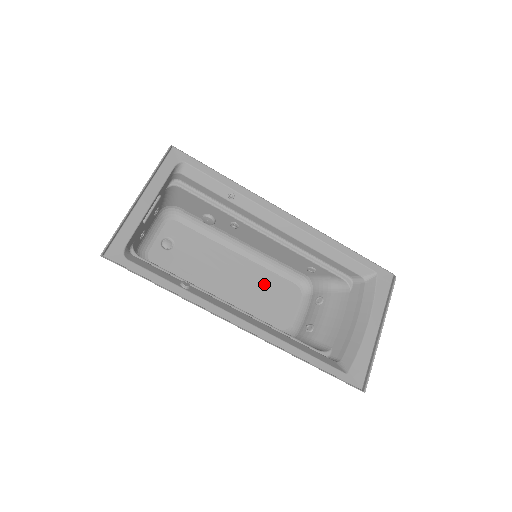
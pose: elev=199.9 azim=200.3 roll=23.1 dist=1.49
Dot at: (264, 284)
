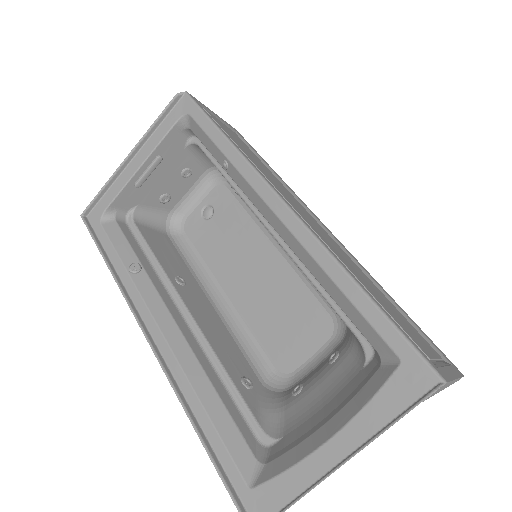
Dot at: (286, 298)
